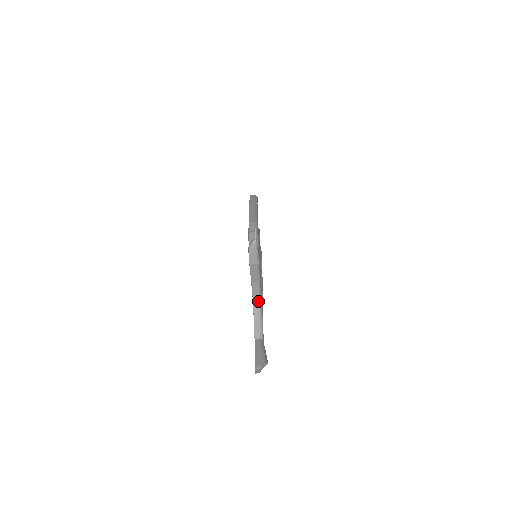
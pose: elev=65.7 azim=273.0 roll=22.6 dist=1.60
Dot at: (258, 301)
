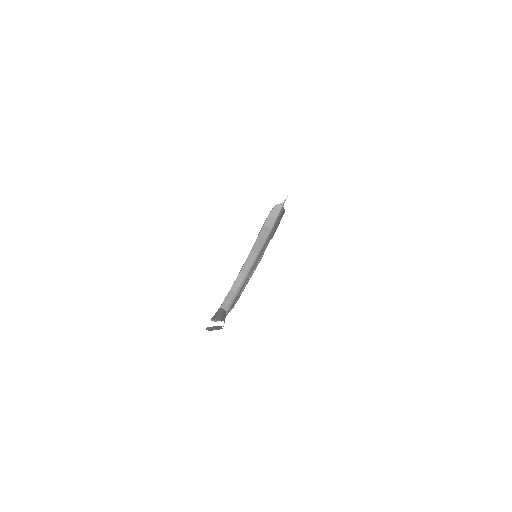
Dot at: (244, 276)
